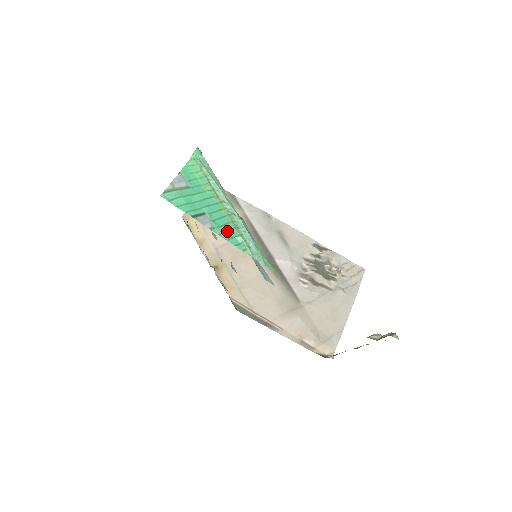
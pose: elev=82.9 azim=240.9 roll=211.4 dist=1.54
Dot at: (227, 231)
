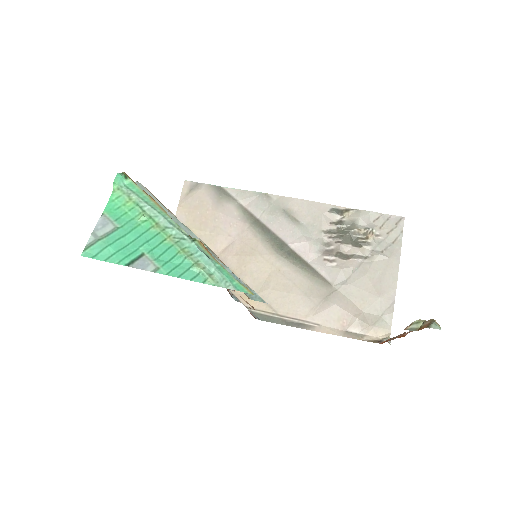
Dot at: (177, 265)
